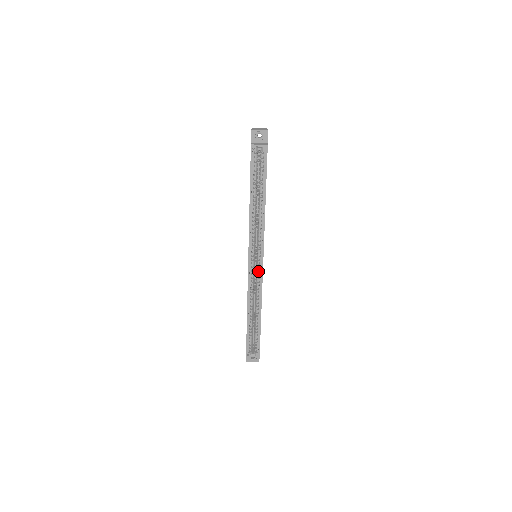
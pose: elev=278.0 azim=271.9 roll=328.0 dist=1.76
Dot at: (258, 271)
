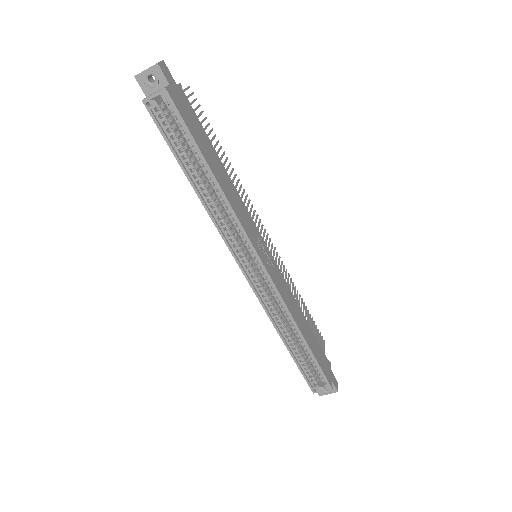
Dot at: (265, 278)
